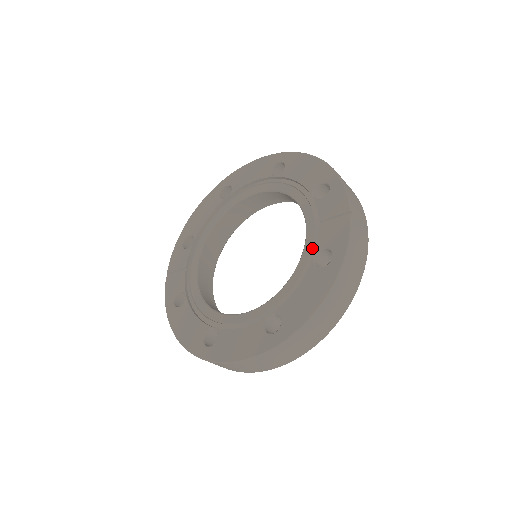
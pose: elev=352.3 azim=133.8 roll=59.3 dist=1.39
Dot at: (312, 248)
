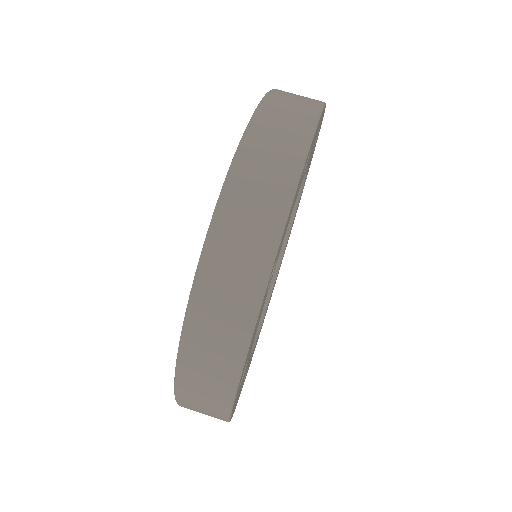
Dot at: occluded
